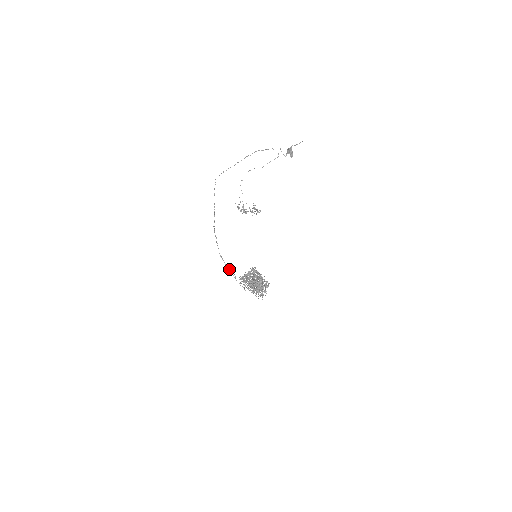
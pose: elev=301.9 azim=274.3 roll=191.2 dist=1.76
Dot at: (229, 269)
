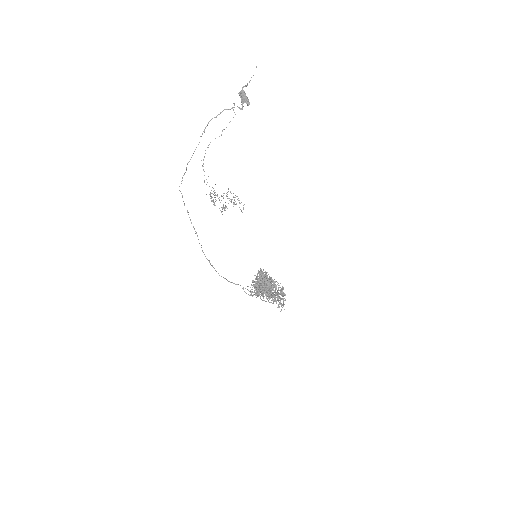
Dot at: occluded
